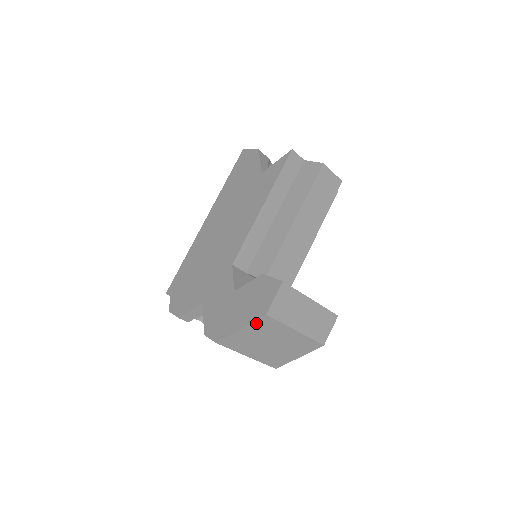
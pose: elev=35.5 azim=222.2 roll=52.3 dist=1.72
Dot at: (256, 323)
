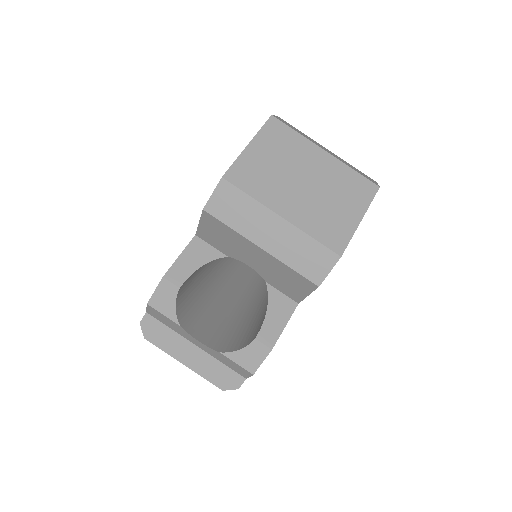
Dot at: (265, 132)
